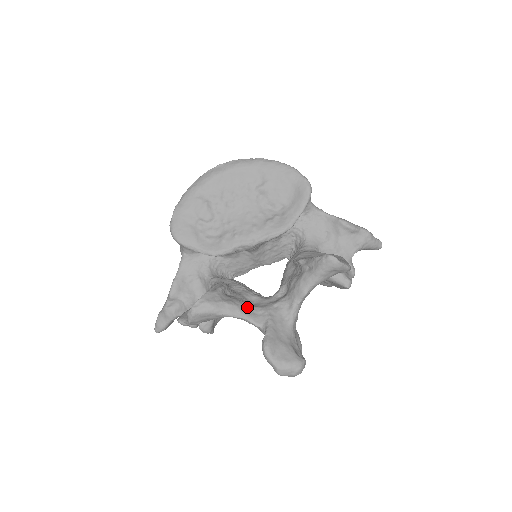
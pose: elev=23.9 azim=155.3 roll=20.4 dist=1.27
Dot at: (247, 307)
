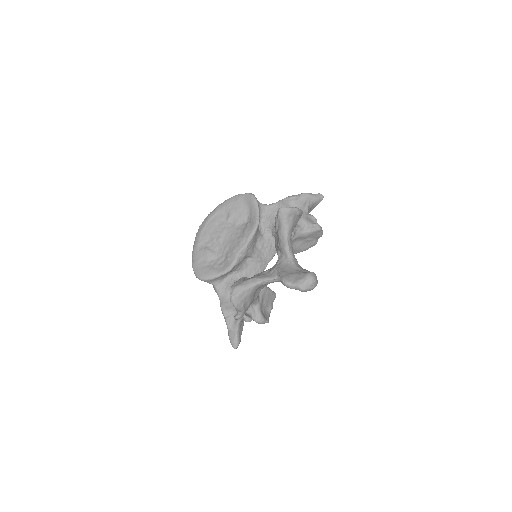
Dot at: (262, 275)
